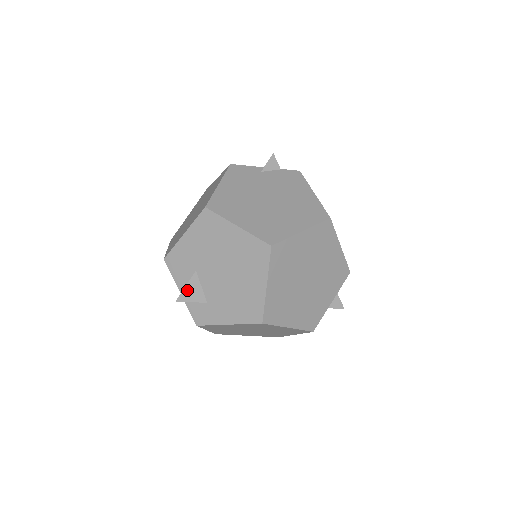
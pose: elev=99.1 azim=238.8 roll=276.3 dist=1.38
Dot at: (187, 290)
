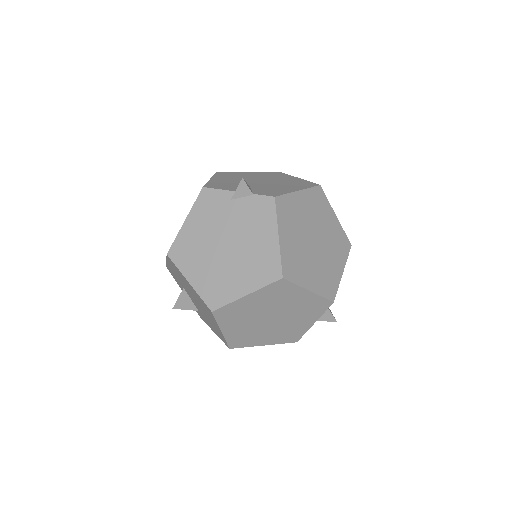
Dot at: (180, 301)
